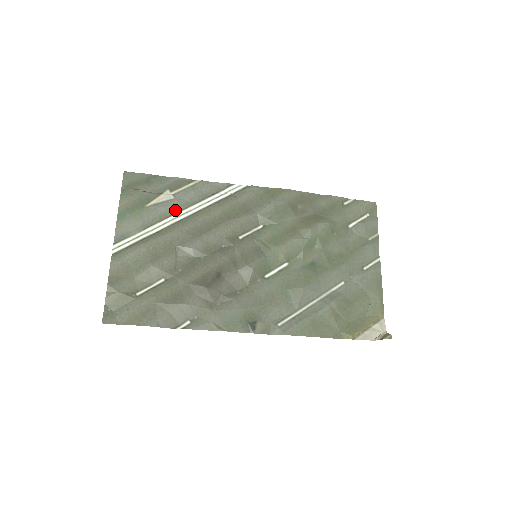
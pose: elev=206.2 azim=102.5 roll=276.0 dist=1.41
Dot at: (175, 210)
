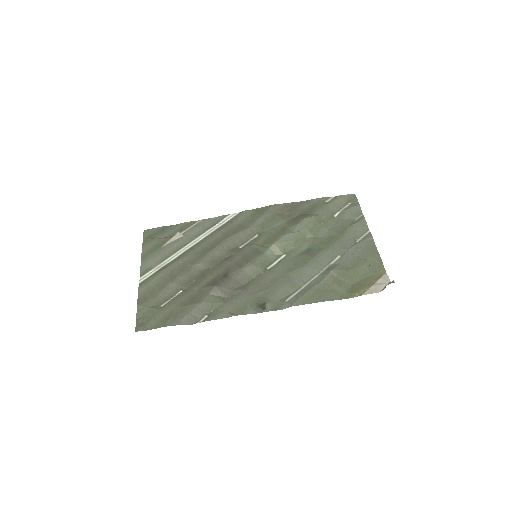
Dot at: (185, 243)
